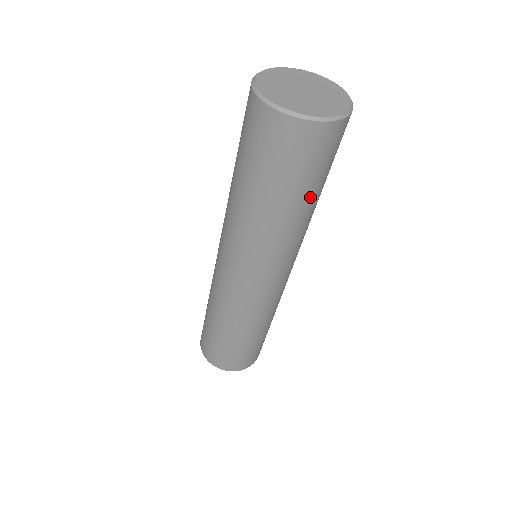
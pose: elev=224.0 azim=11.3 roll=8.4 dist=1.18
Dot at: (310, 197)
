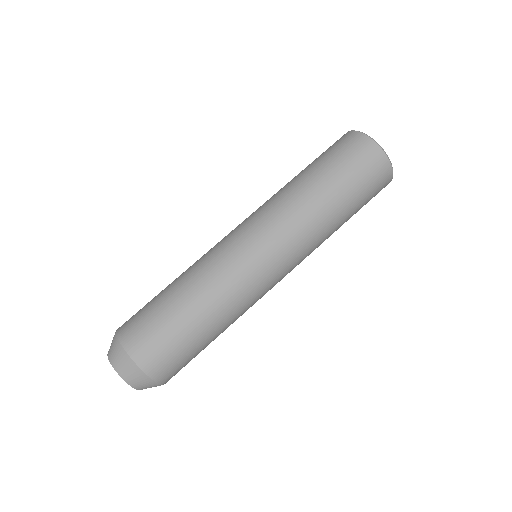
Dot at: (337, 191)
